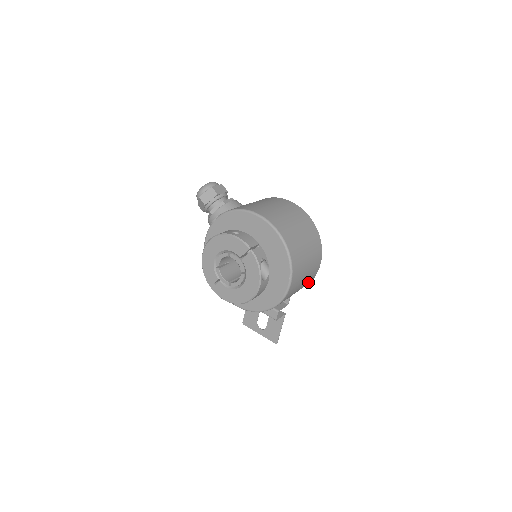
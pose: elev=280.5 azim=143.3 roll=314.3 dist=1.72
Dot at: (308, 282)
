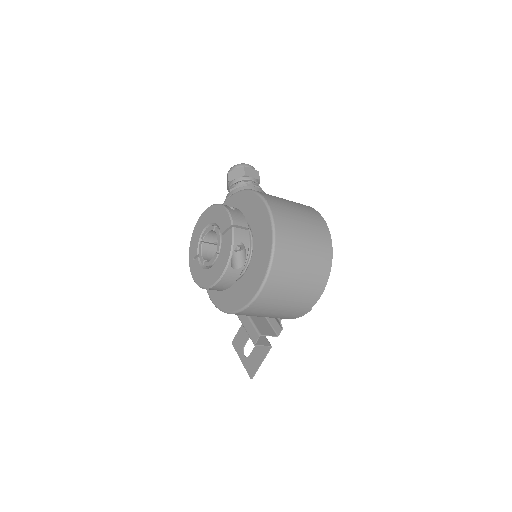
Dot at: (299, 310)
